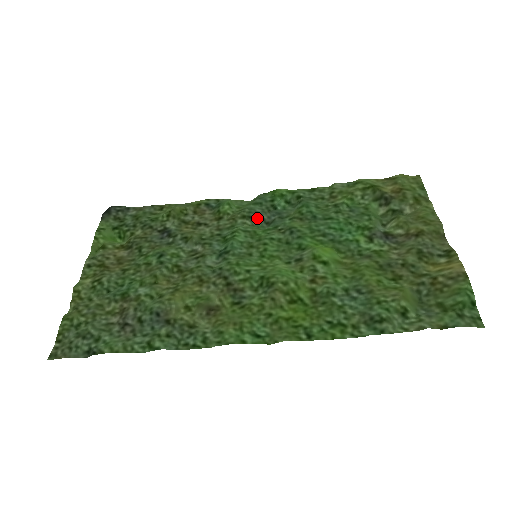
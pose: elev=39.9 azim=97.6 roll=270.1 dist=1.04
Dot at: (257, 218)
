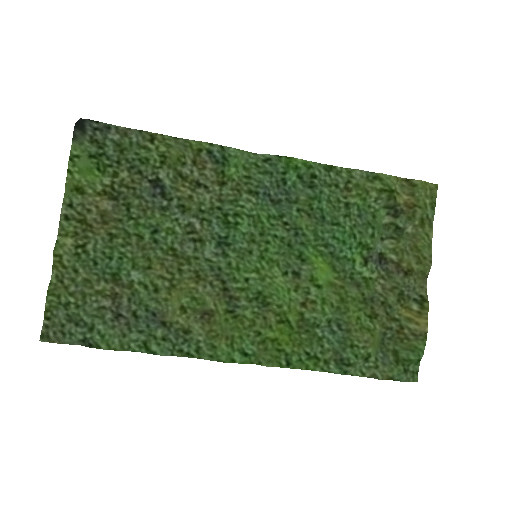
Dot at: (264, 194)
